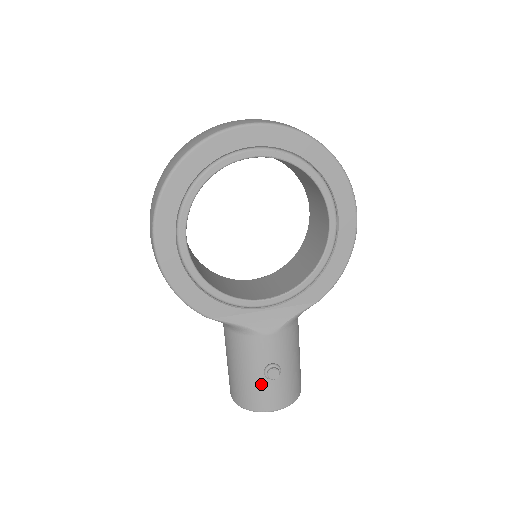
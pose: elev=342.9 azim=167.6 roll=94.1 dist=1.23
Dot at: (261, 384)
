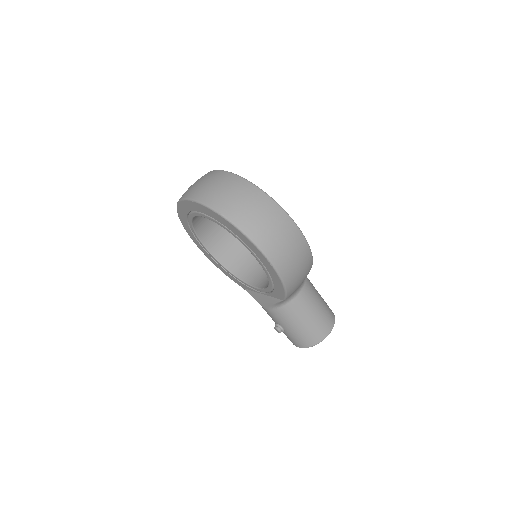
Dot at: occluded
